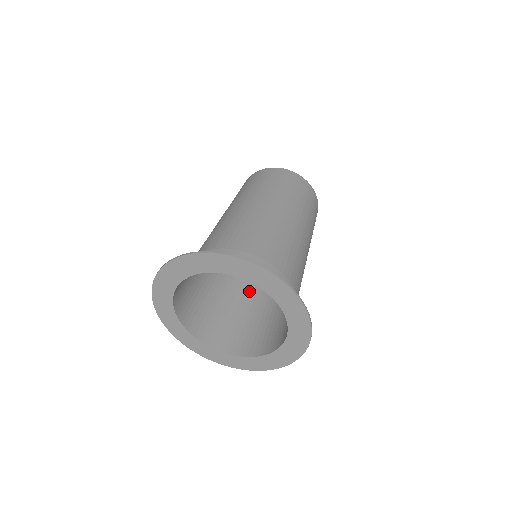
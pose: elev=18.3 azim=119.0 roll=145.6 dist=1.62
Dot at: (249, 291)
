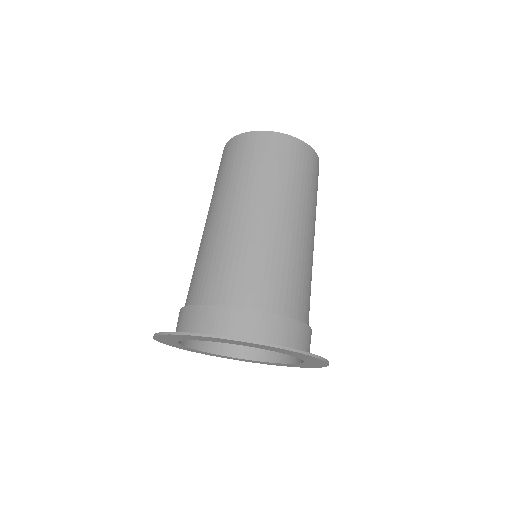
Dot at: occluded
